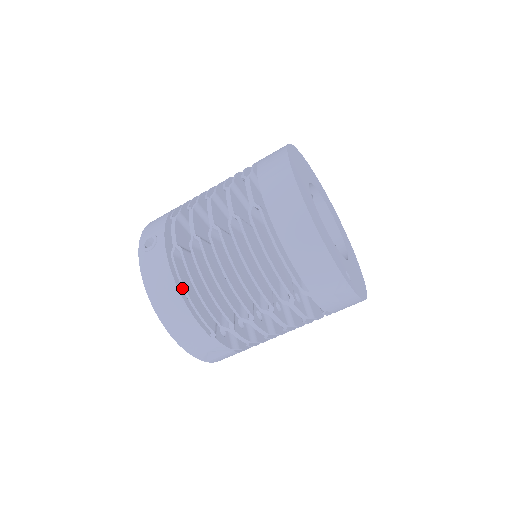
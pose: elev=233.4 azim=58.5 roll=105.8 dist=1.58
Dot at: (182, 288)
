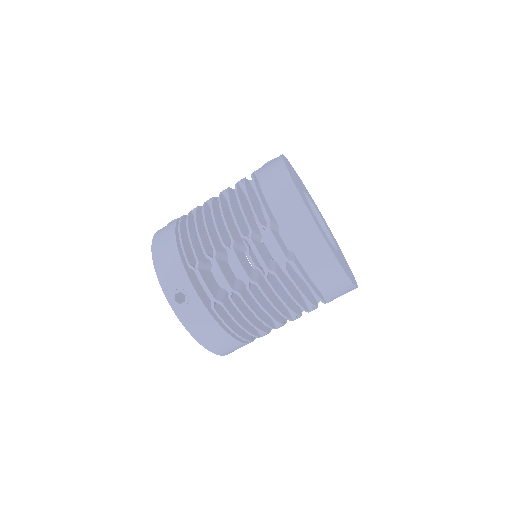
Dot at: occluded
